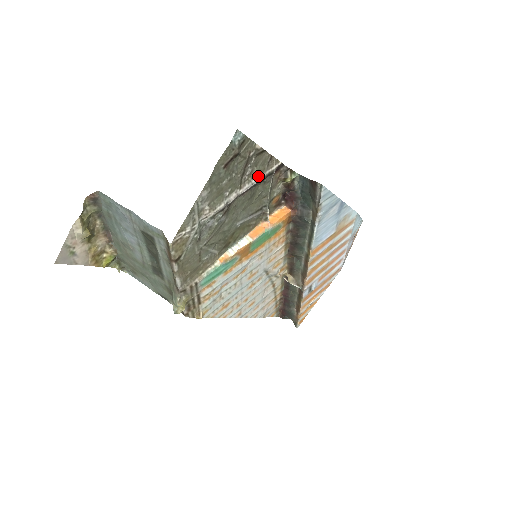
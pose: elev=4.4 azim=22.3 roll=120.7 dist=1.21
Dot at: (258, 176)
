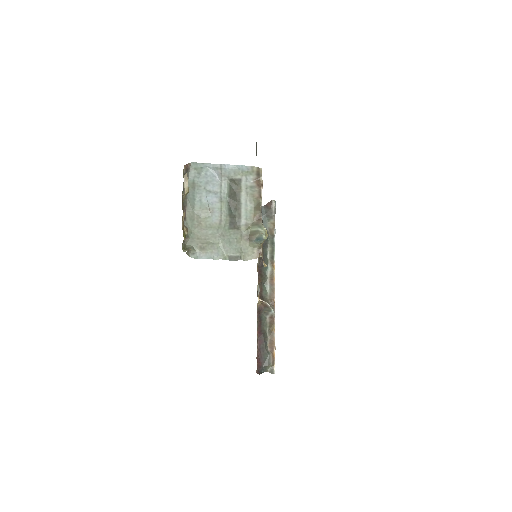
Dot at: occluded
